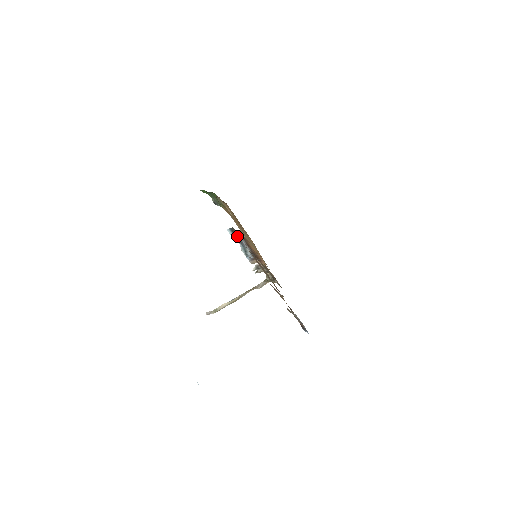
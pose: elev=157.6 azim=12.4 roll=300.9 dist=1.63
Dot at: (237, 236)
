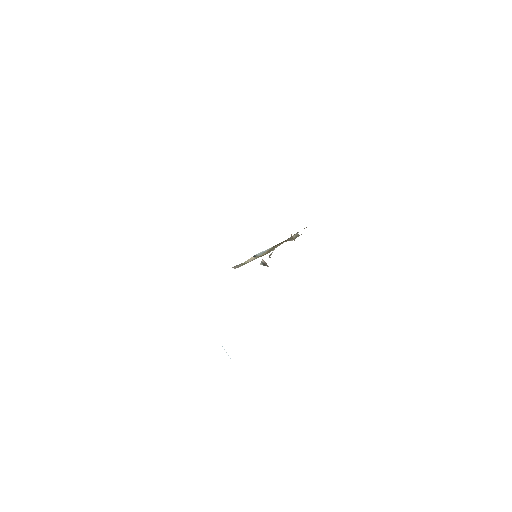
Dot at: occluded
